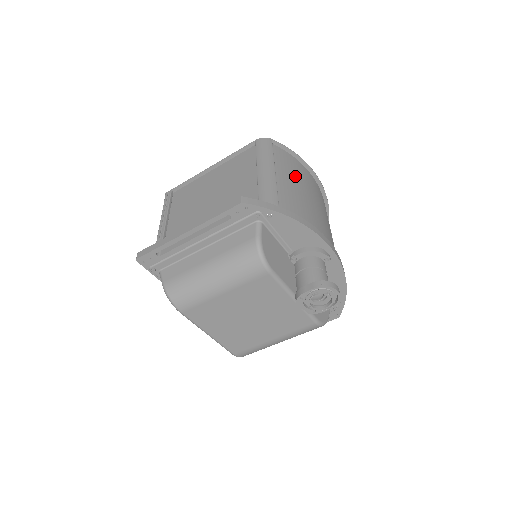
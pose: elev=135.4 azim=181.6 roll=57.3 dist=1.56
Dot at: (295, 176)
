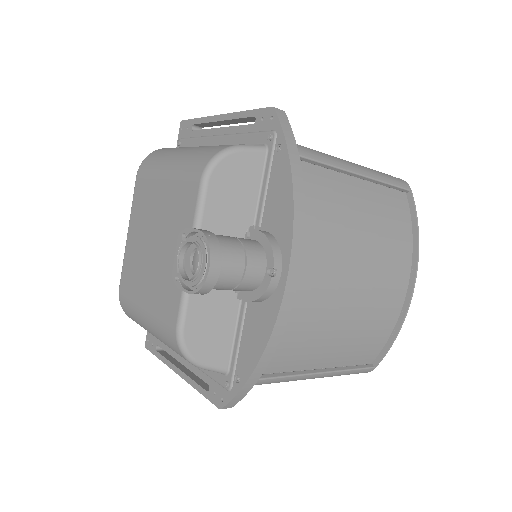
Dot at: (379, 222)
